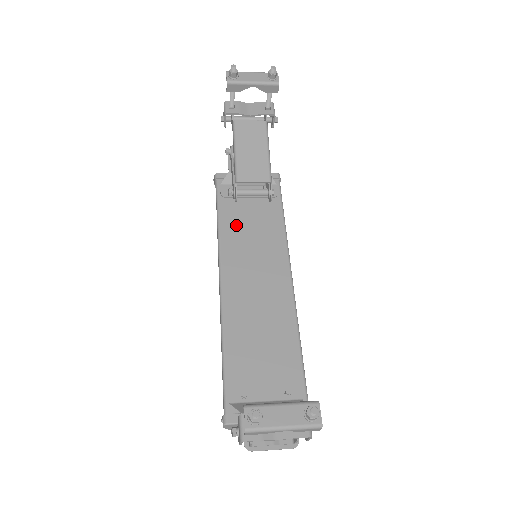
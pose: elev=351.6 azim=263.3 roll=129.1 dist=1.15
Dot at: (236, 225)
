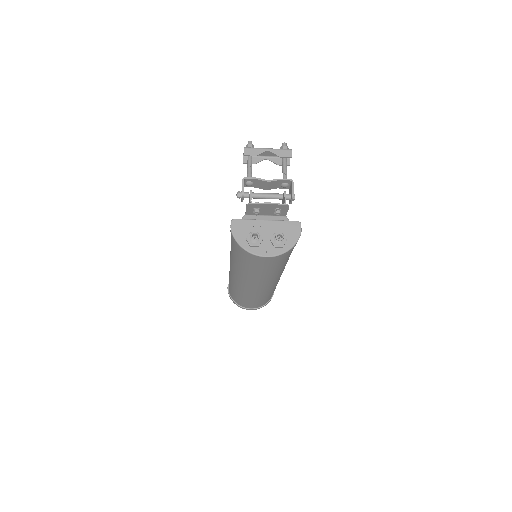
Dot at: occluded
